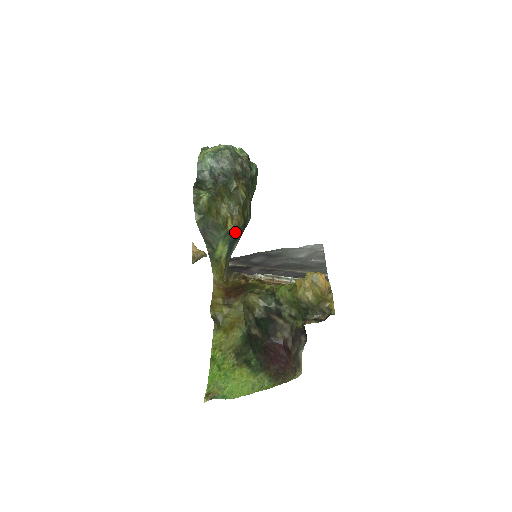
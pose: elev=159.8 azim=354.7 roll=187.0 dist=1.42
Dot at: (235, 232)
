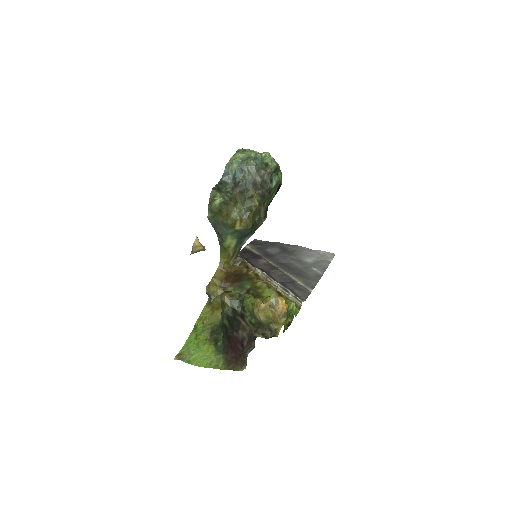
Dot at: (243, 232)
